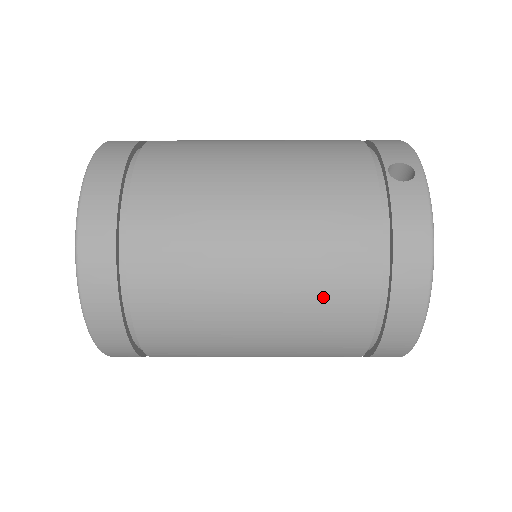
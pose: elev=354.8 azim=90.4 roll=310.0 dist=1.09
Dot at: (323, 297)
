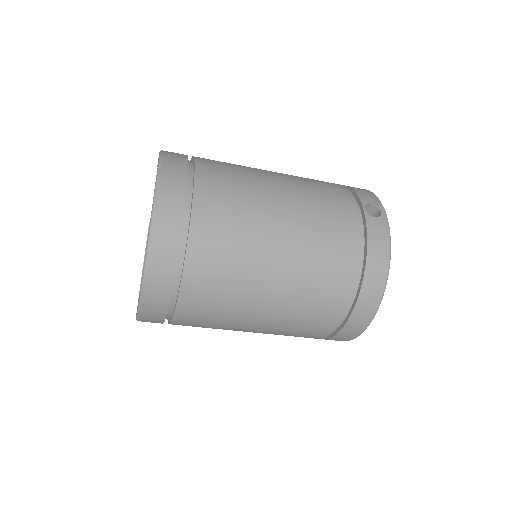
Dot at: (318, 287)
